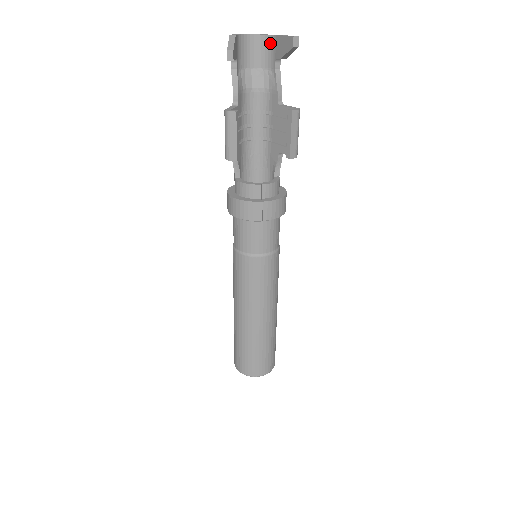
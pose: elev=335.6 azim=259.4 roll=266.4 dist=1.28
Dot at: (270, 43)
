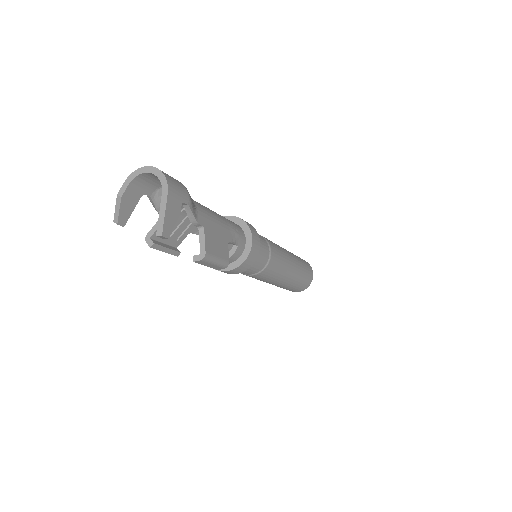
Dot at: occluded
